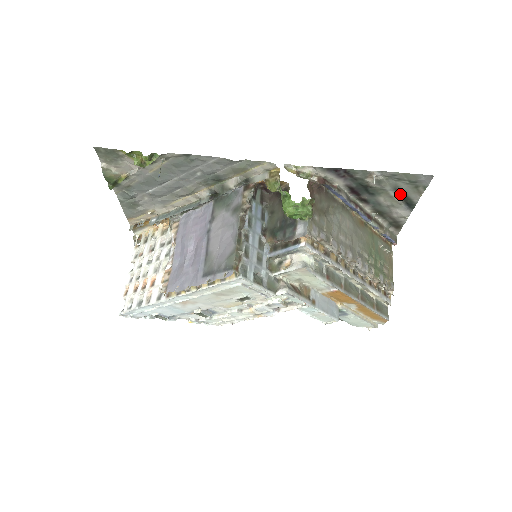
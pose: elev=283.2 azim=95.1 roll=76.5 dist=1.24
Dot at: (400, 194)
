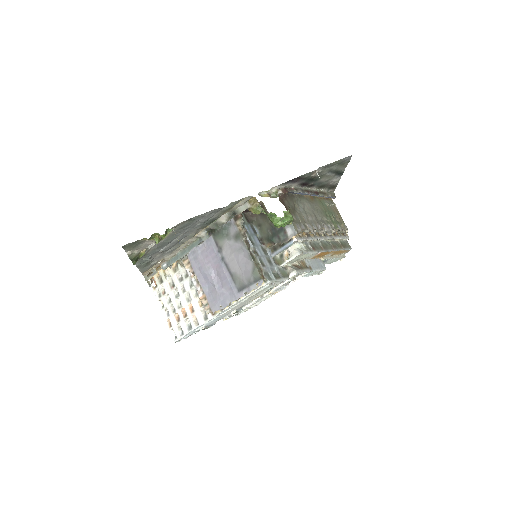
Dot at: (333, 172)
